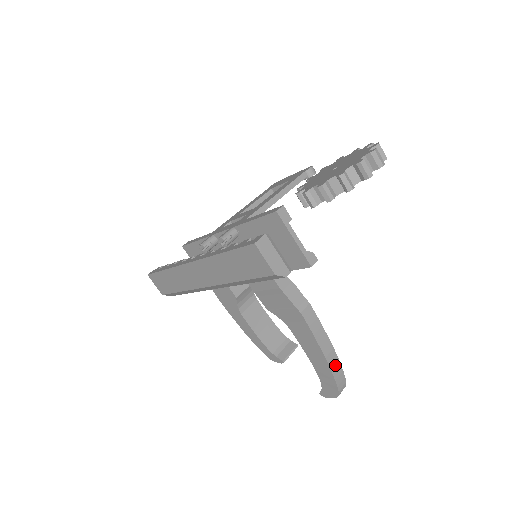
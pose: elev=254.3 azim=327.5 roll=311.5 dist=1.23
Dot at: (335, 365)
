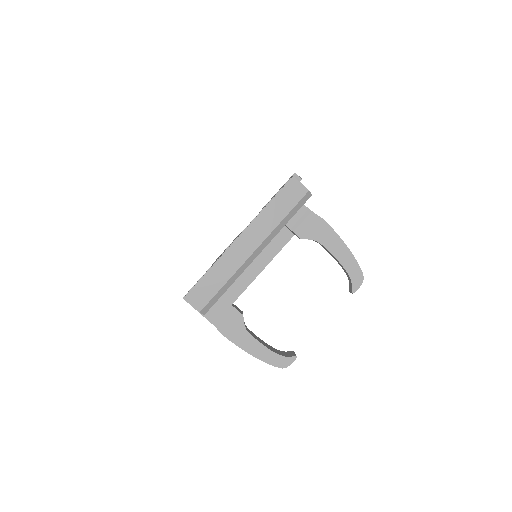
Dot at: (352, 255)
